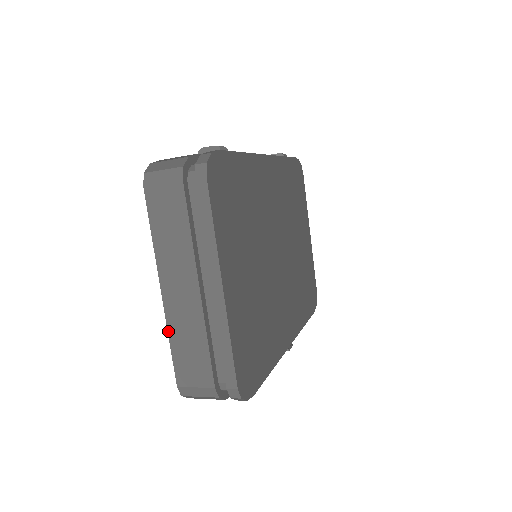
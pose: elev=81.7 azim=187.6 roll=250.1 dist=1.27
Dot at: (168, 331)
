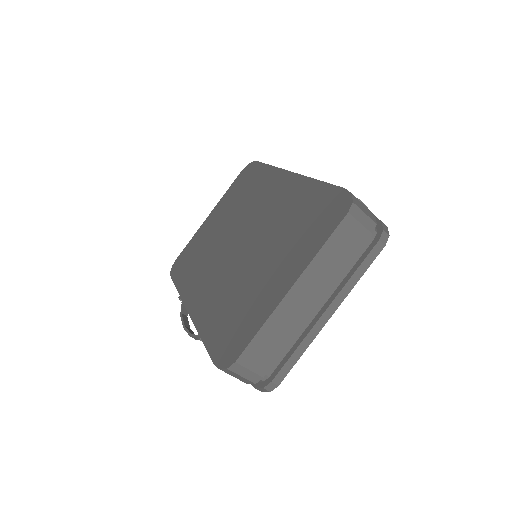
Dot at: (268, 319)
